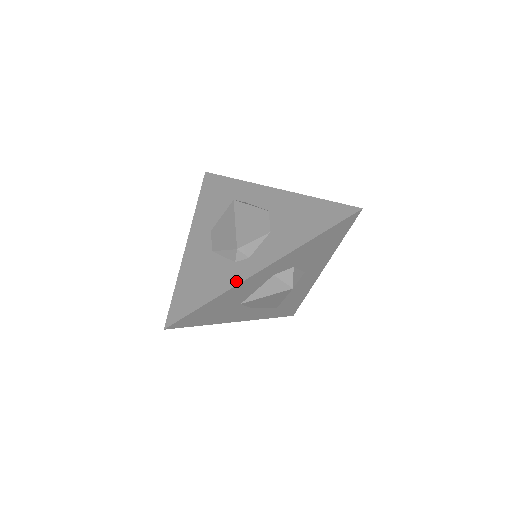
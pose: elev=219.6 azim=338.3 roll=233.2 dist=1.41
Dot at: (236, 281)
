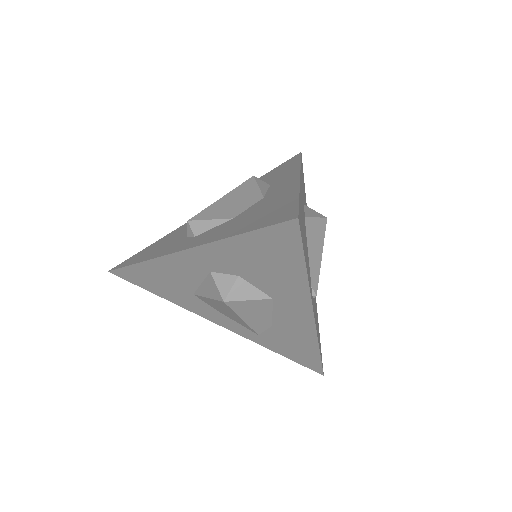
Dot at: (163, 253)
